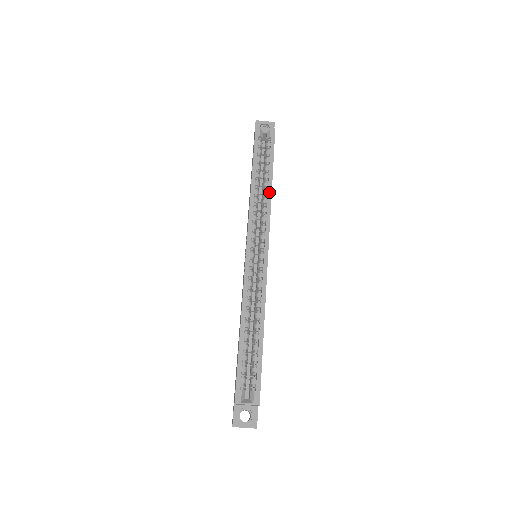
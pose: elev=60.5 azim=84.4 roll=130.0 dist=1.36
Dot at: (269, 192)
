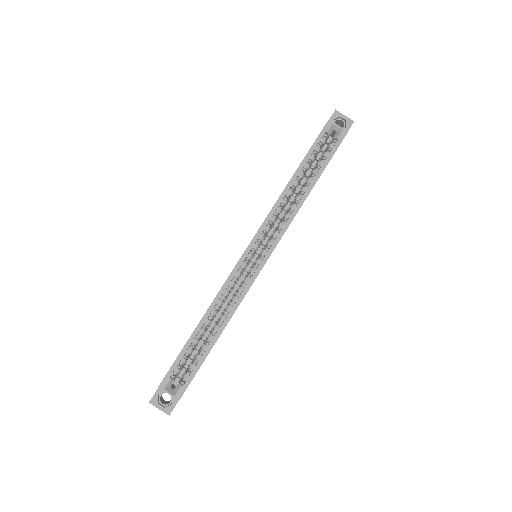
Dot at: (302, 200)
